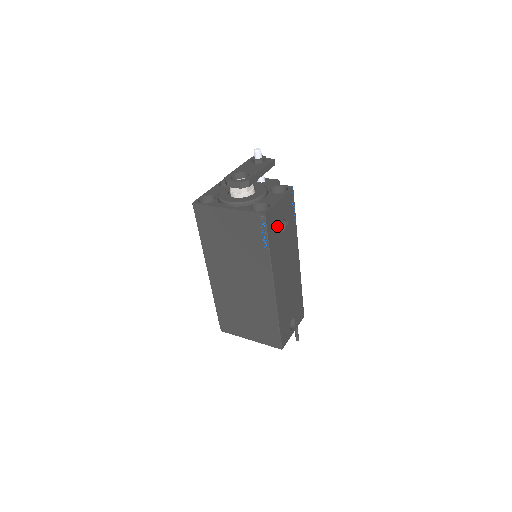
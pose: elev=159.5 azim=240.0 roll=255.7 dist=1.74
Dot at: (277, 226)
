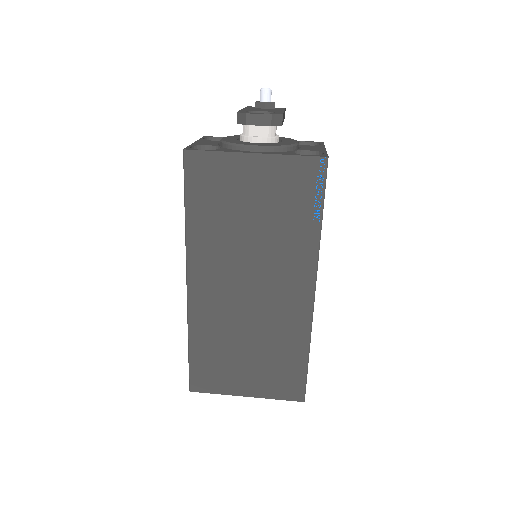
Dot at: occluded
